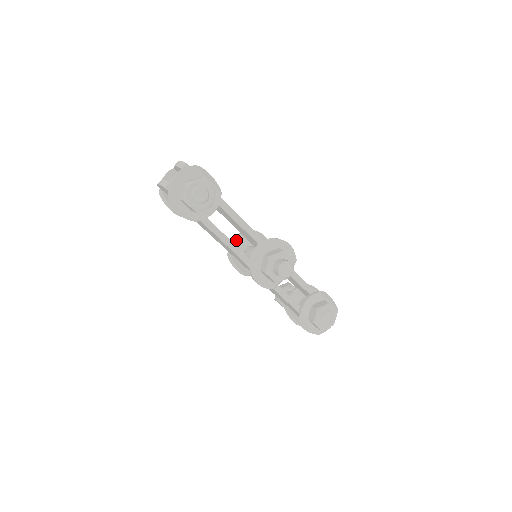
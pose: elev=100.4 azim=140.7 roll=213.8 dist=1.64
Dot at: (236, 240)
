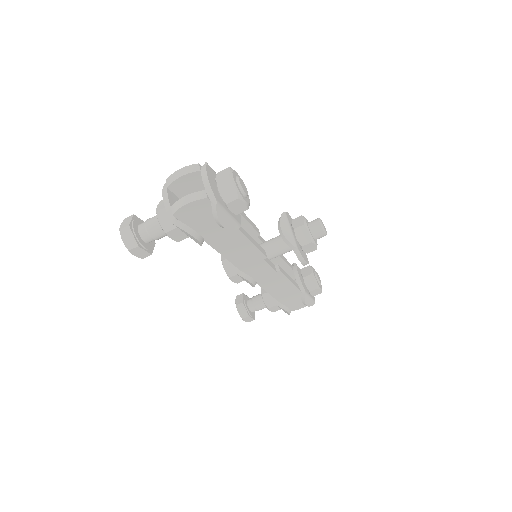
Dot at: occluded
